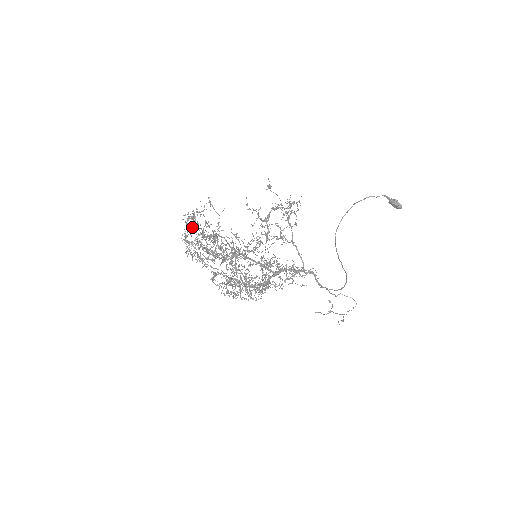
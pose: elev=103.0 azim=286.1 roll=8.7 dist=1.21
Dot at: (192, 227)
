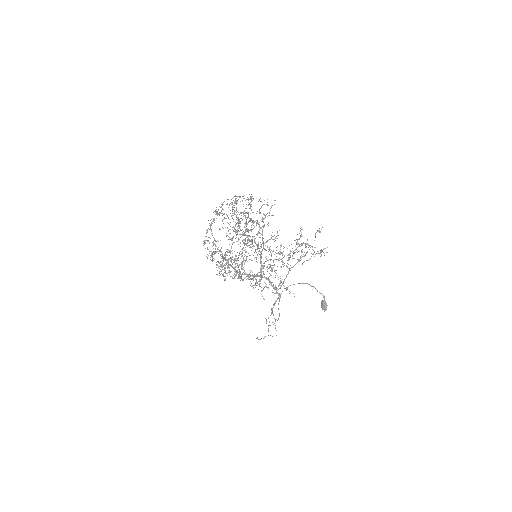
Dot at: occluded
